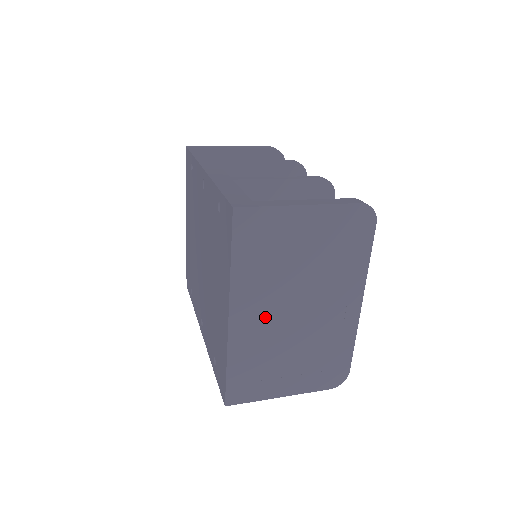
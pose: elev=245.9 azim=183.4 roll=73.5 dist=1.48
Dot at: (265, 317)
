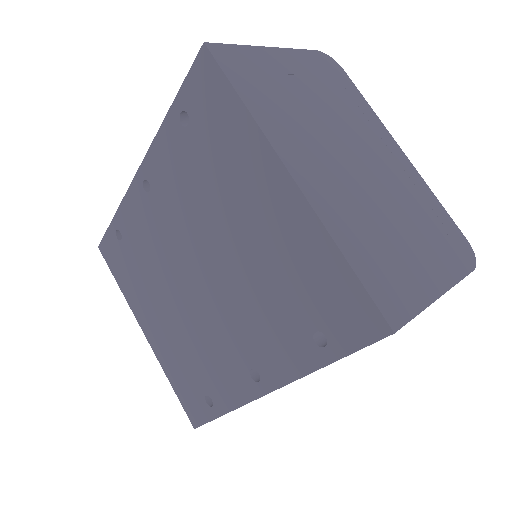
Dot at: (330, 173)
